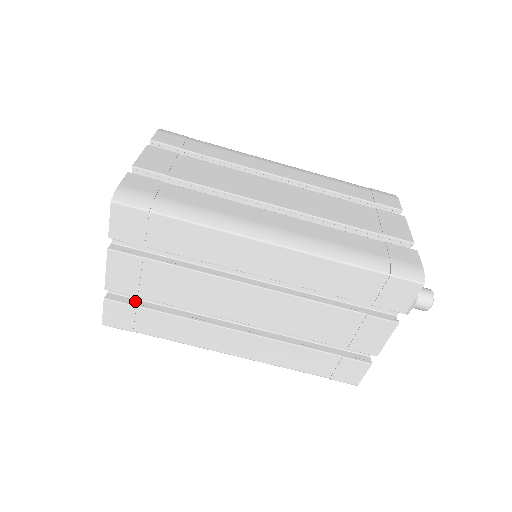
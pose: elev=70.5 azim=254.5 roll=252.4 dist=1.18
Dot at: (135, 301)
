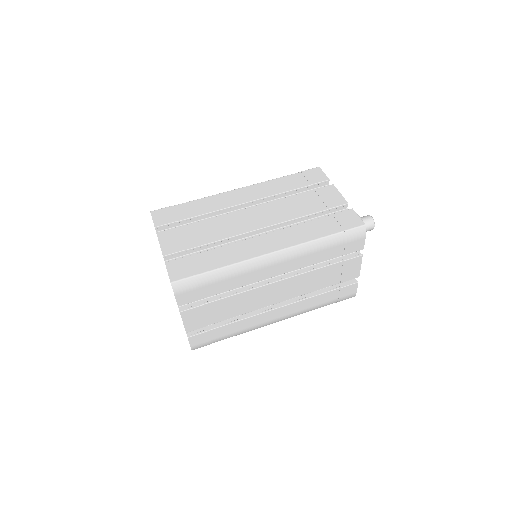
Dot at: occluded
